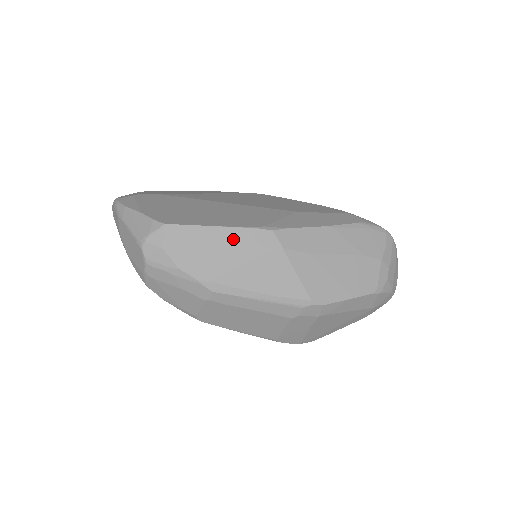
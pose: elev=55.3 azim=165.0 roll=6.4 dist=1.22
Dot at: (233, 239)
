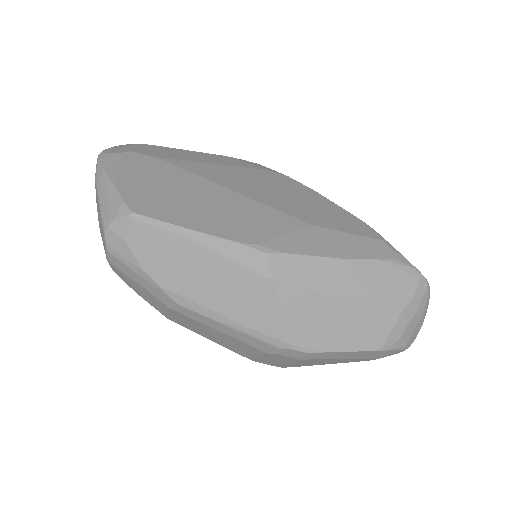
Dot at: (213, 251)
